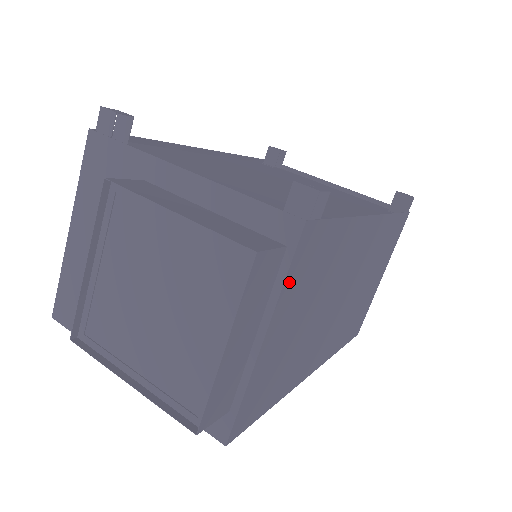
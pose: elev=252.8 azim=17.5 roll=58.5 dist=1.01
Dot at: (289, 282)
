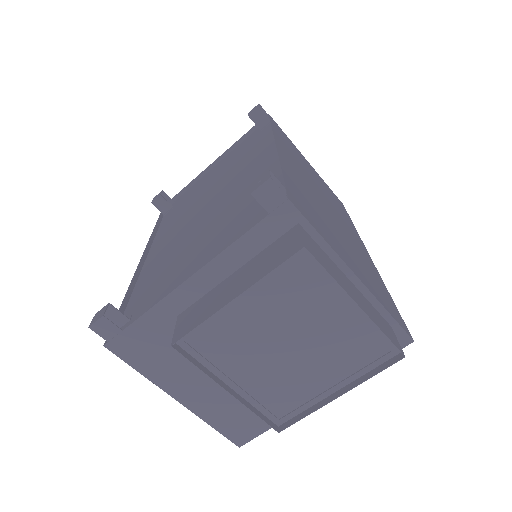
Dot at: (322, 235)
